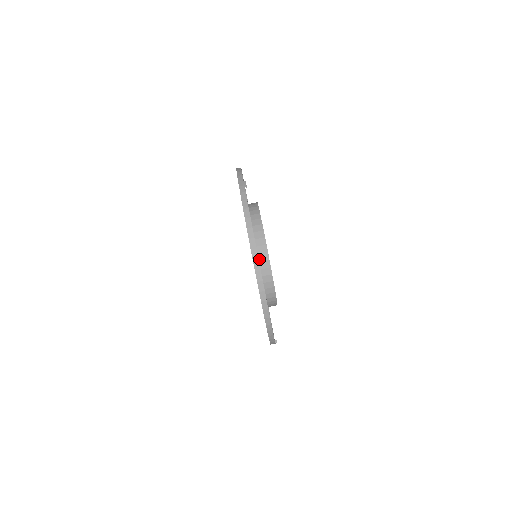
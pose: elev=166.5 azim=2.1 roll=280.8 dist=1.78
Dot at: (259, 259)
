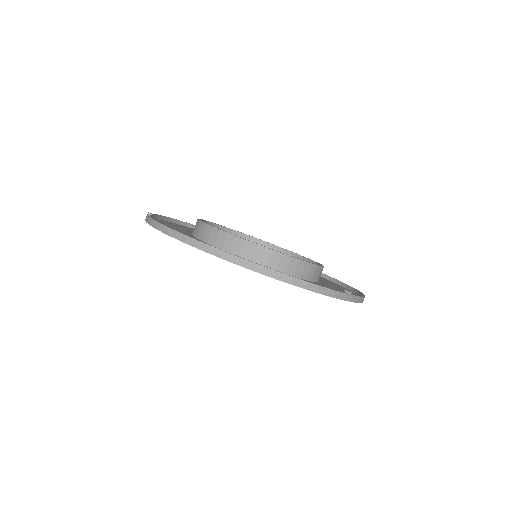
Dot at: (228, 247)
